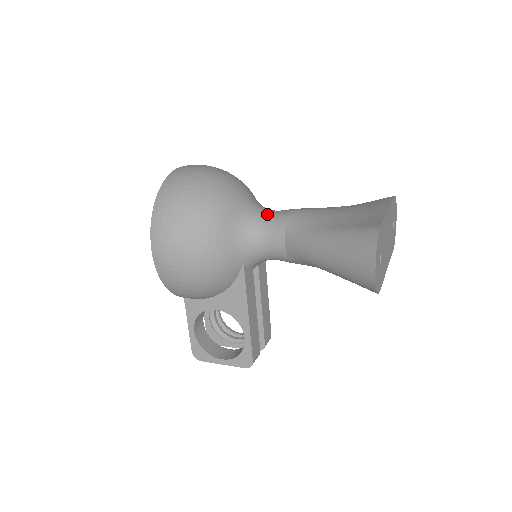
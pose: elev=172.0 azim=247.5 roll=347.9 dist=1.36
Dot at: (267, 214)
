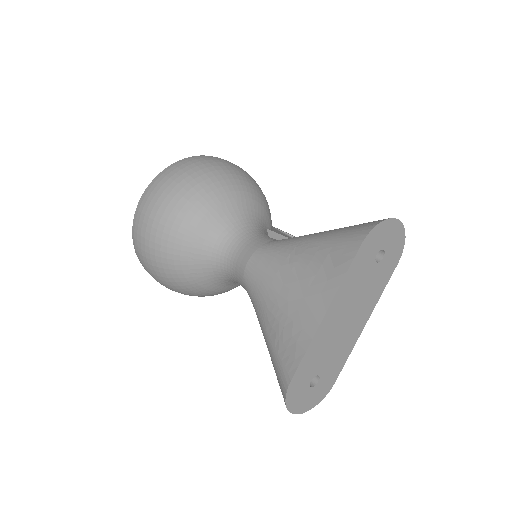
Dot at: (229, 261)
